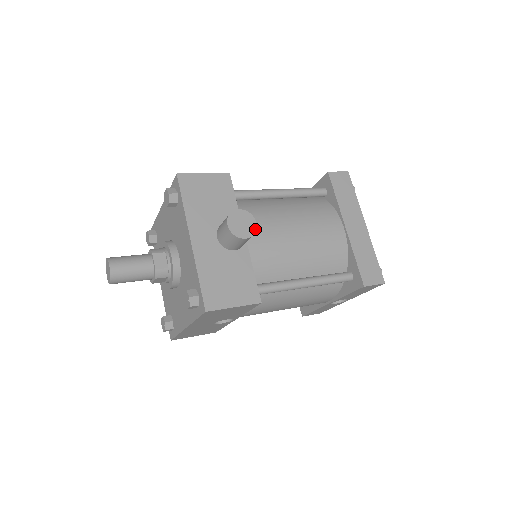
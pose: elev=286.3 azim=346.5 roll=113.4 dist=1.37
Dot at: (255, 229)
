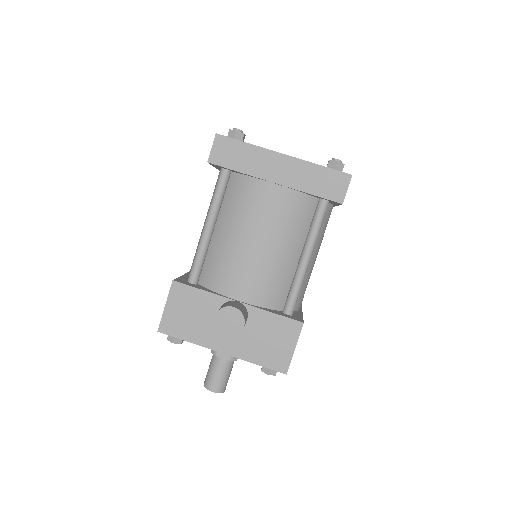
Dot at: (239, 312)
